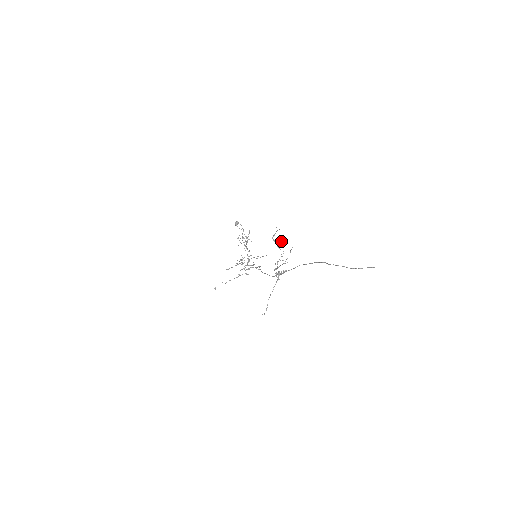
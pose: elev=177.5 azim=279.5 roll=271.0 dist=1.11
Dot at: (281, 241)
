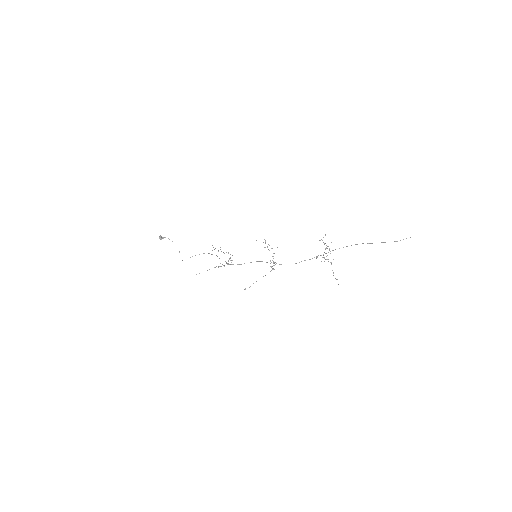
Dot at: (322, 240)
